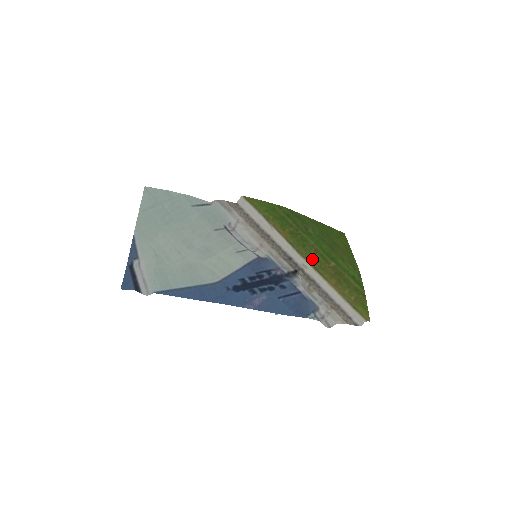
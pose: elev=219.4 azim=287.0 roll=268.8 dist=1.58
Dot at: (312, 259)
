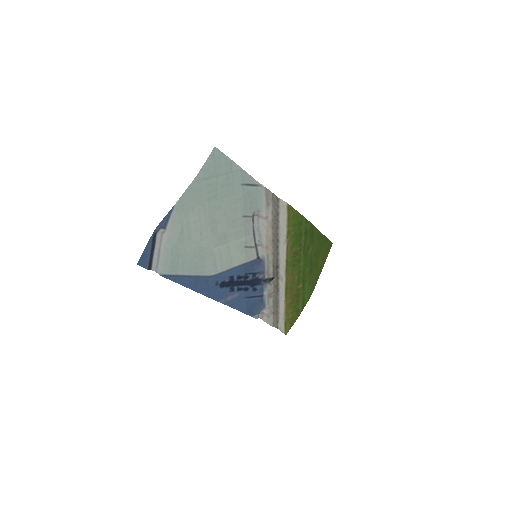
Dot at: (290, 279)
